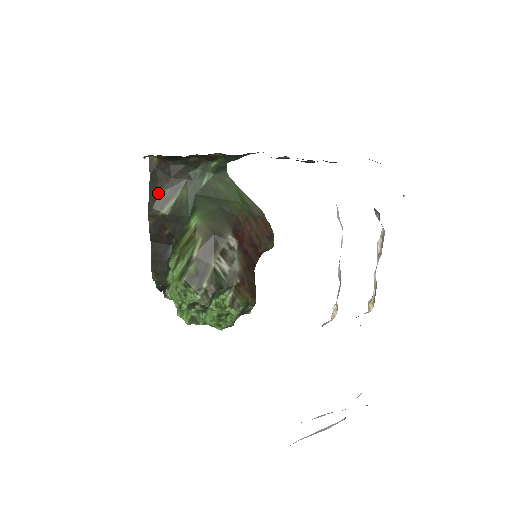
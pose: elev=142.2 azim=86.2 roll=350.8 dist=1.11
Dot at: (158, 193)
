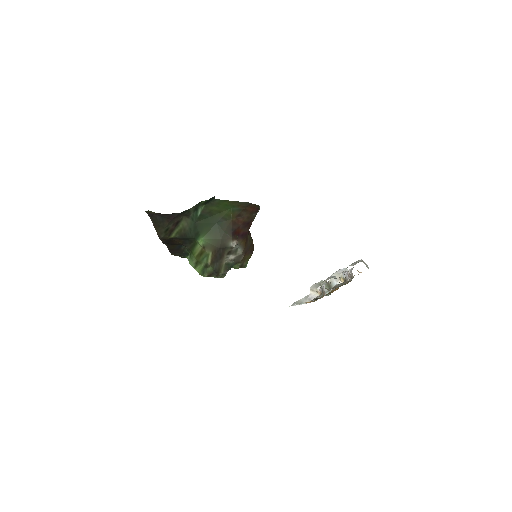
Dot at: (163, 229)
